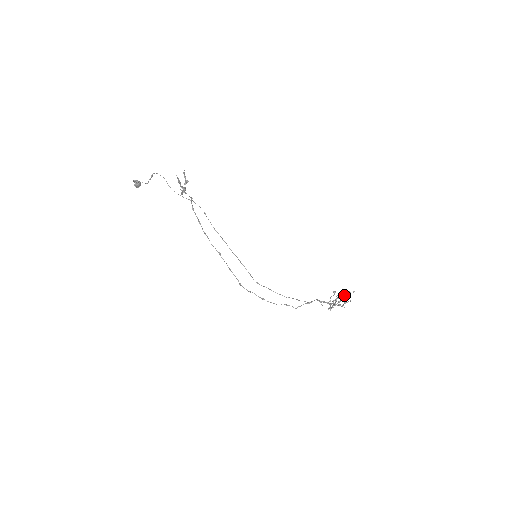
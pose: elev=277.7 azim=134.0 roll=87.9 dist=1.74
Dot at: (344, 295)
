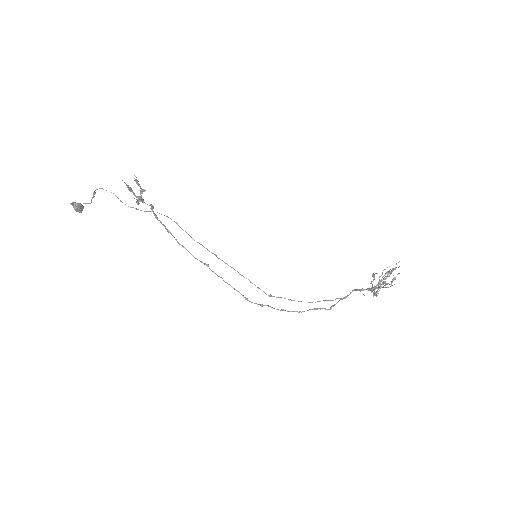
Dot at: (388, 272)
